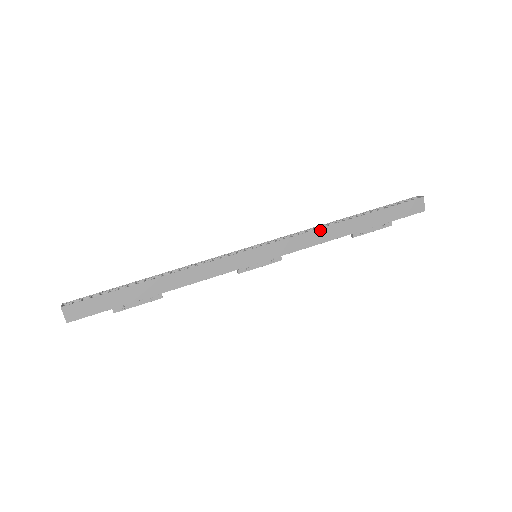
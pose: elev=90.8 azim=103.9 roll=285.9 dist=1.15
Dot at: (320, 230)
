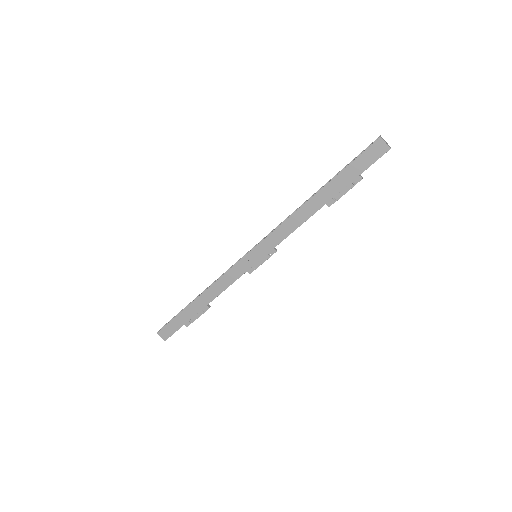
Dot at: (293, 216)
